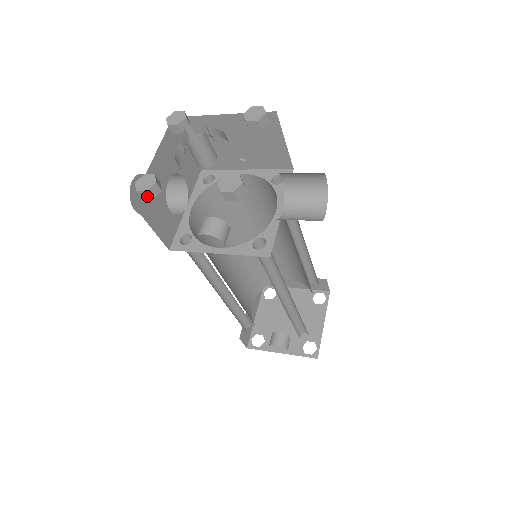
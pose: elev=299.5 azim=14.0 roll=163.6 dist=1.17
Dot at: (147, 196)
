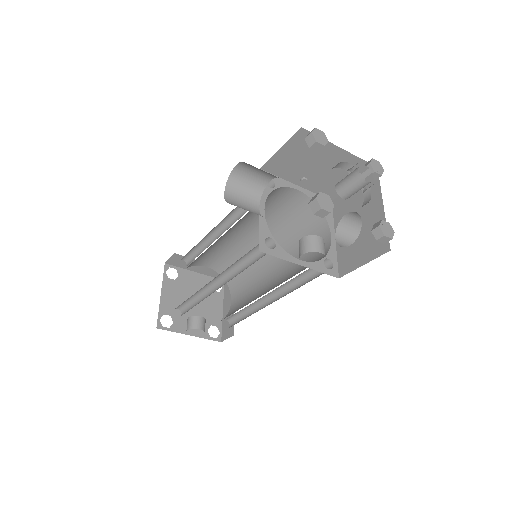
Dot at: (323, 215)
